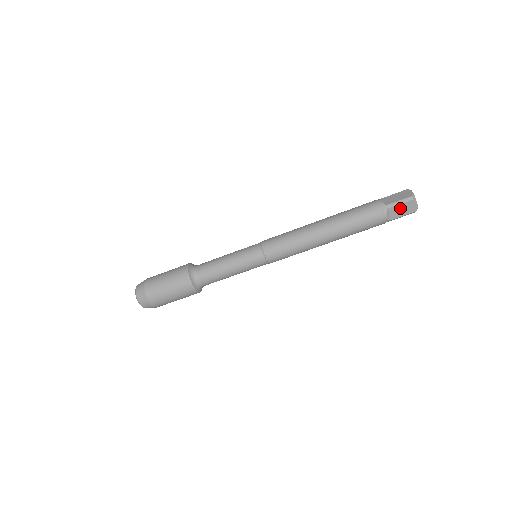
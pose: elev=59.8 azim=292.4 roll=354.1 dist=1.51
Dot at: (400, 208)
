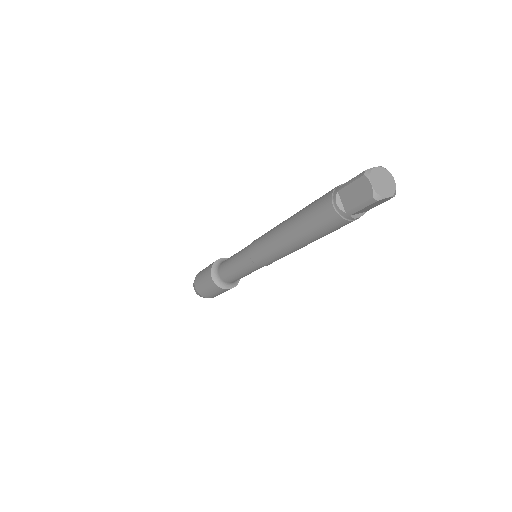
Dot at: (367, 208)
